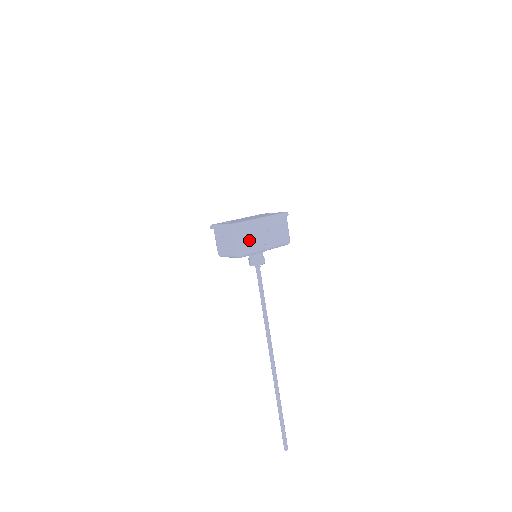
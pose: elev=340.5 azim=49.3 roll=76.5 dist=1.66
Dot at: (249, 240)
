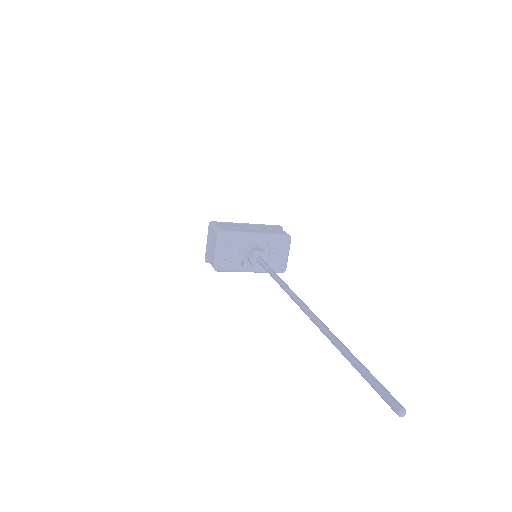
Dot at: (231, 229)
